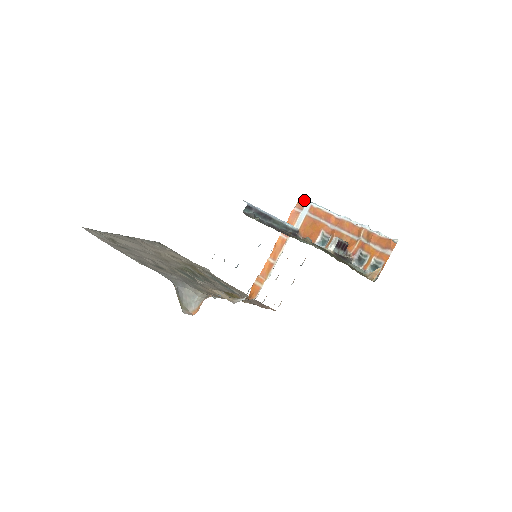
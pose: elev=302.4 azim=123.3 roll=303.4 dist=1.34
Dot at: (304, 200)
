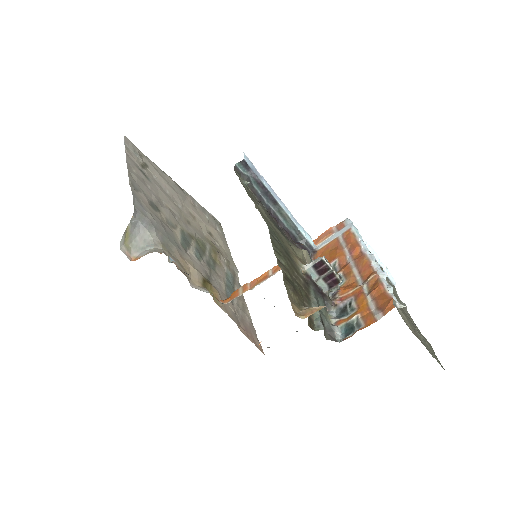
Dot at: (349, 221)
